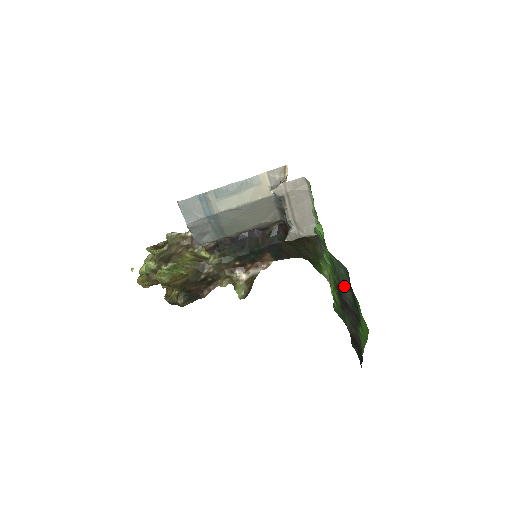
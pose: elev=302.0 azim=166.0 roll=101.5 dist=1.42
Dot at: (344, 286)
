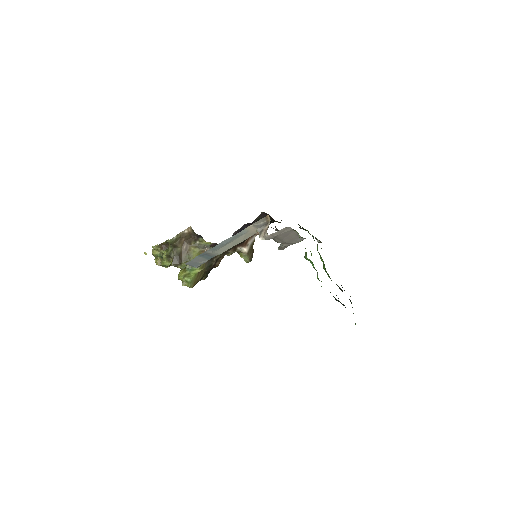
Dot at: occluded
